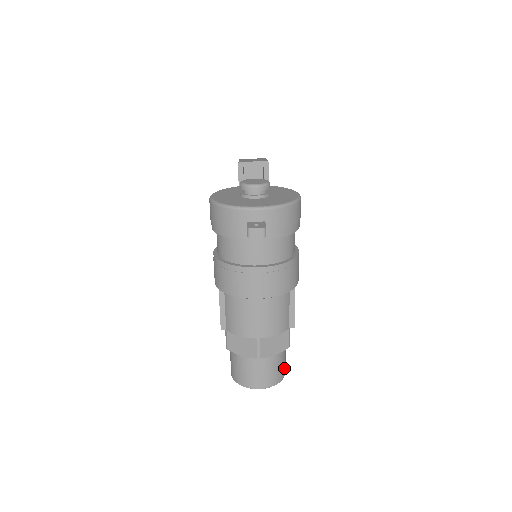
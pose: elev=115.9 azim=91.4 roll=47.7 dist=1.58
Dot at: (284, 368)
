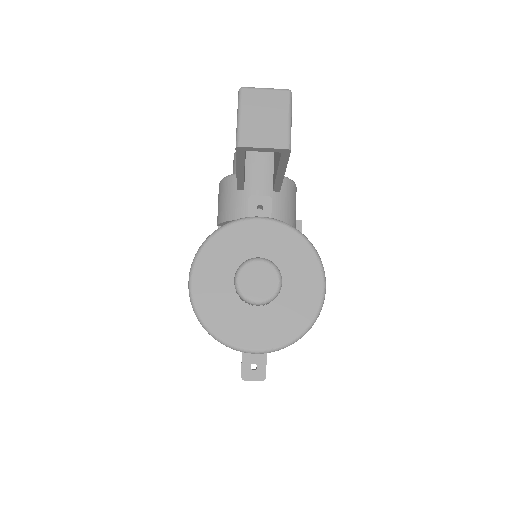
Dot at: occluded
